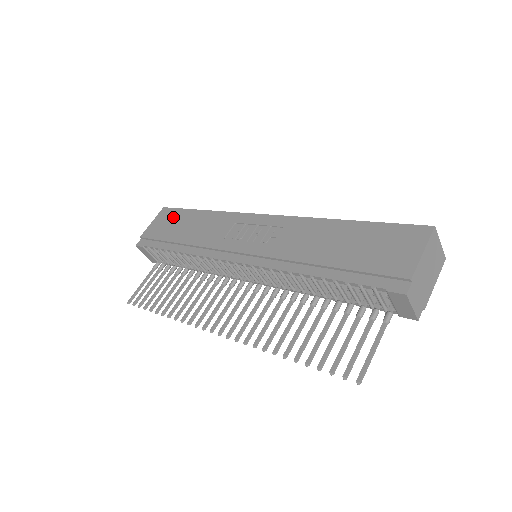
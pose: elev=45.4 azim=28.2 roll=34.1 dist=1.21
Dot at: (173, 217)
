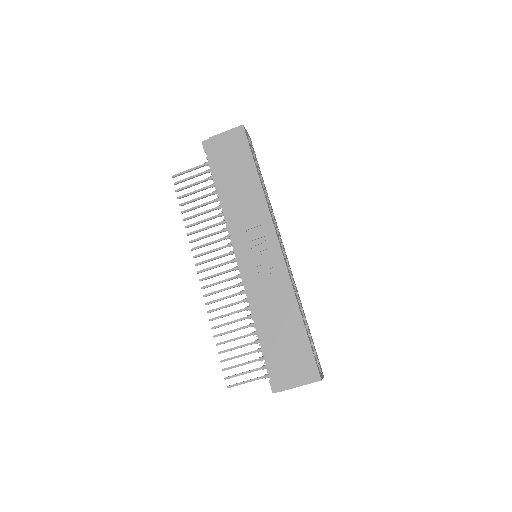
Dot at: (239, 151)
